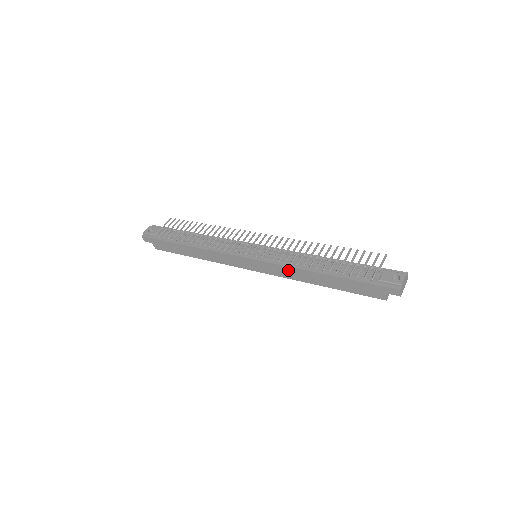
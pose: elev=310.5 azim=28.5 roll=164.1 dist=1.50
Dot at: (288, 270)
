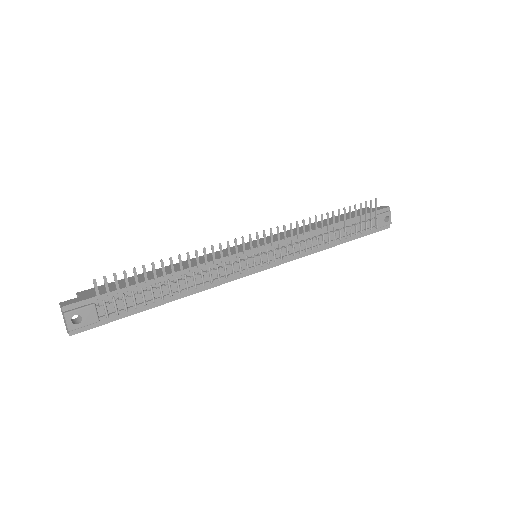
Dot at: occluded
